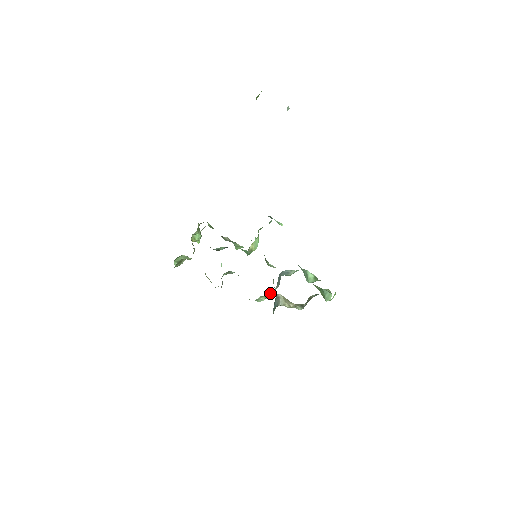
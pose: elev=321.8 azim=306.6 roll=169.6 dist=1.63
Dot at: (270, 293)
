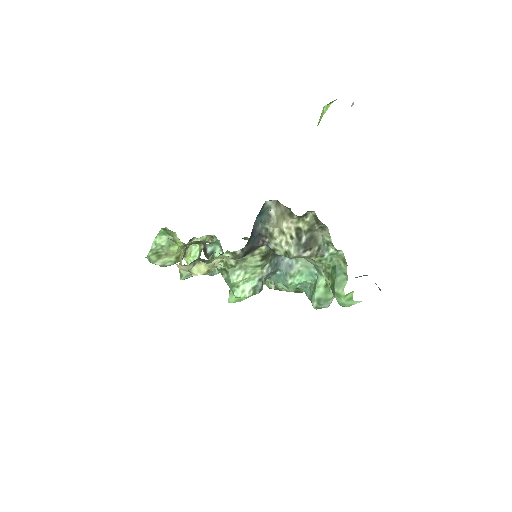
Dot at: (253, 282)
